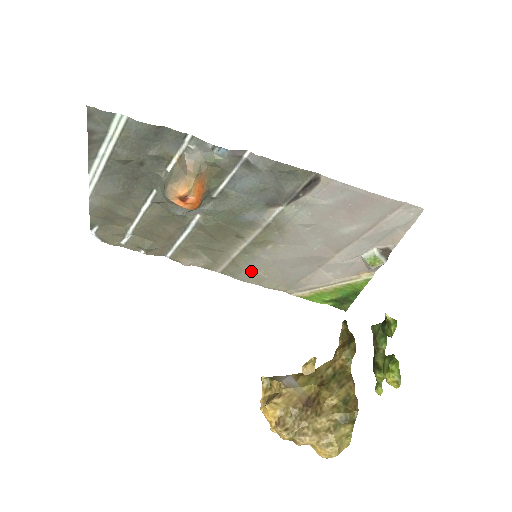
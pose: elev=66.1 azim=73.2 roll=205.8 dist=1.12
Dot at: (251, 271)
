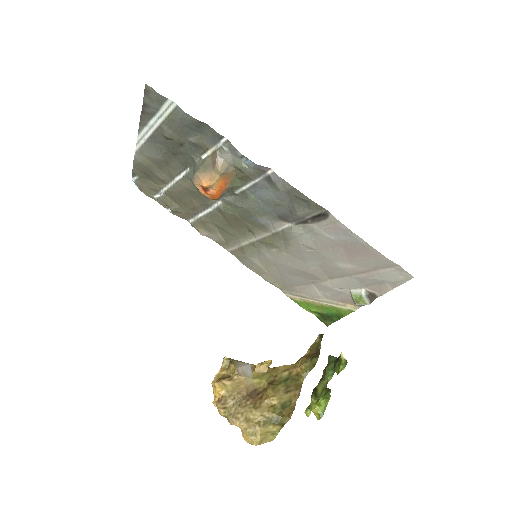
Dot at: (255, 262)
